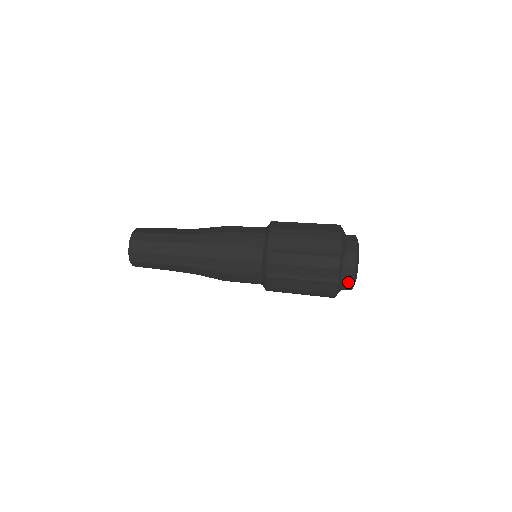
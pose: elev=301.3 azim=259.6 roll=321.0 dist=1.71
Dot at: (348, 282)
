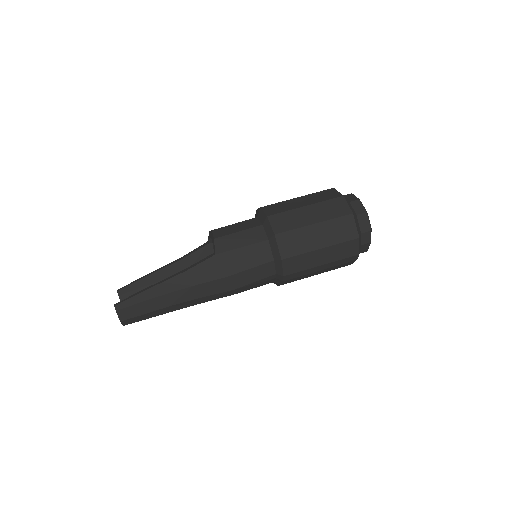
Dot at: occluded
